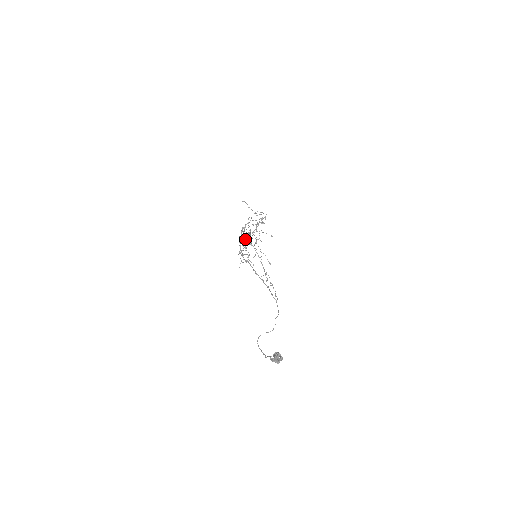
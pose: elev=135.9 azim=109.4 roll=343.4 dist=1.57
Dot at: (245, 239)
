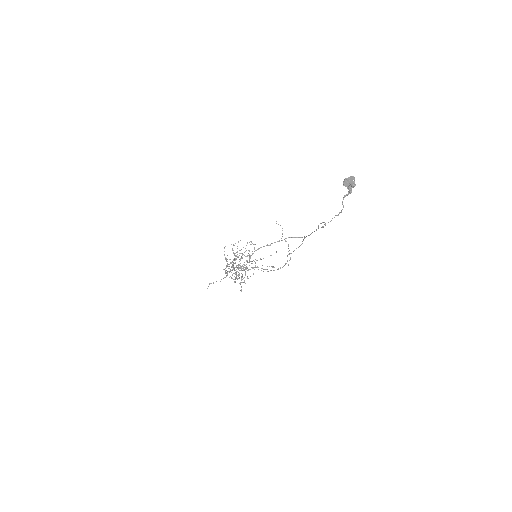
Dot at: (235, 273)
